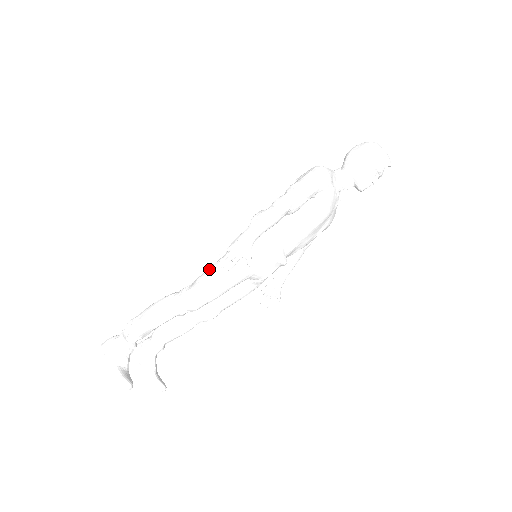
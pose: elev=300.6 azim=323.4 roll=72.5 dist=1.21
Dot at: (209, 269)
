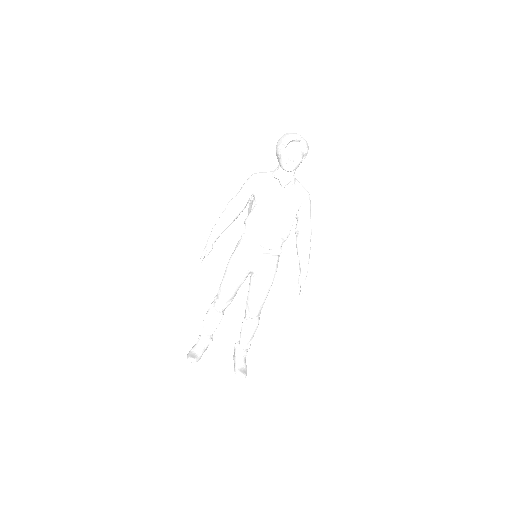
Dot at: occluded
